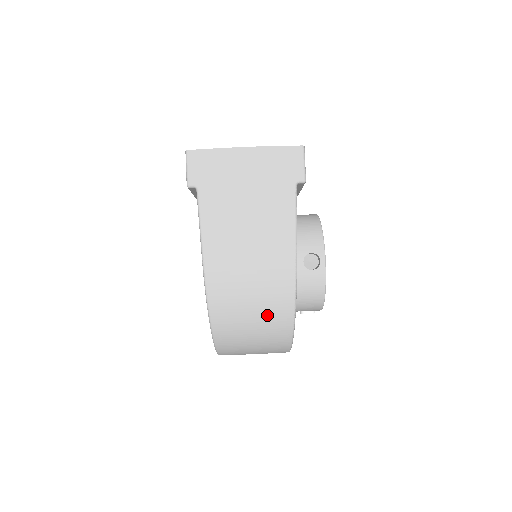
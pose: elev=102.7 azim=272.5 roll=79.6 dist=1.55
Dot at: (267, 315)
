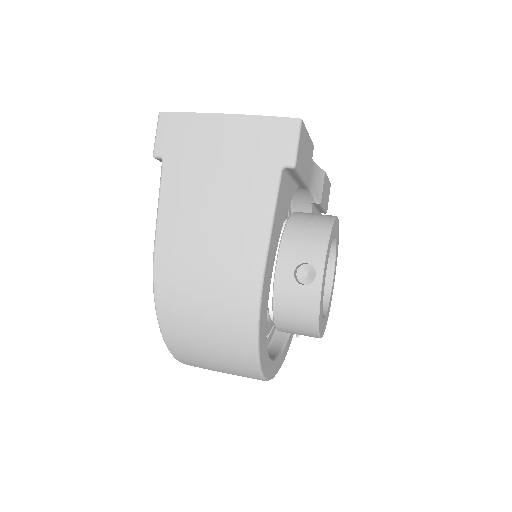
Dot at: (222, 330)
